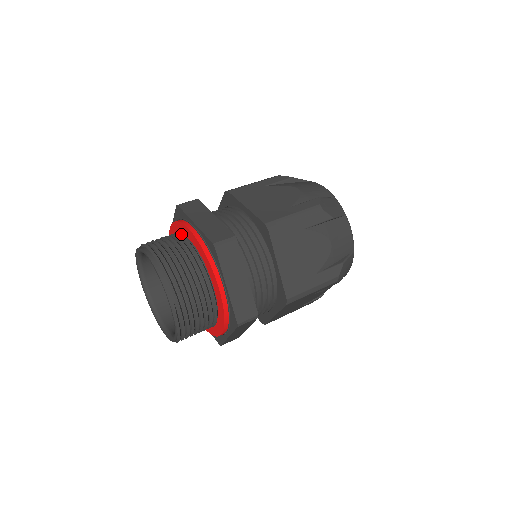
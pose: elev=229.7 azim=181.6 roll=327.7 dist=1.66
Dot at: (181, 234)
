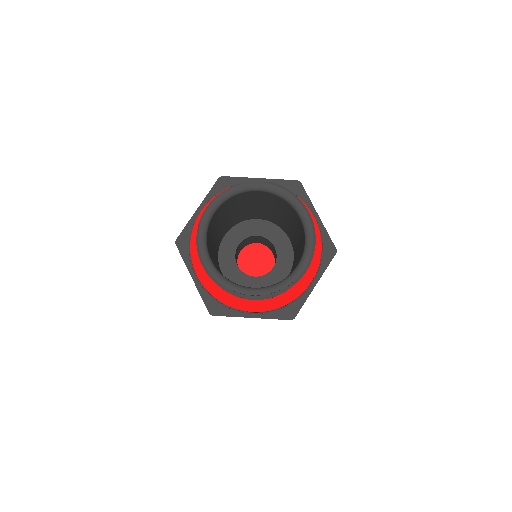
Dot at: occluded
